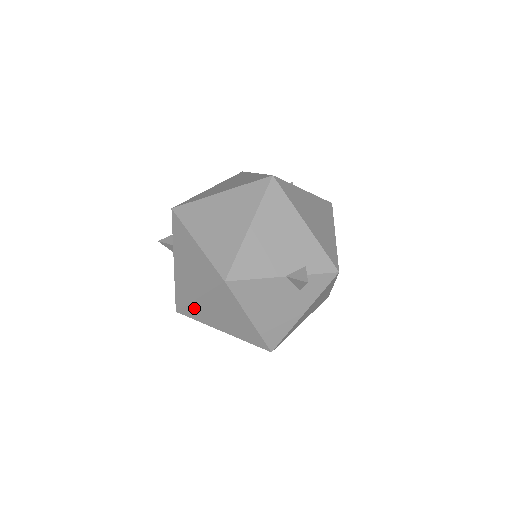
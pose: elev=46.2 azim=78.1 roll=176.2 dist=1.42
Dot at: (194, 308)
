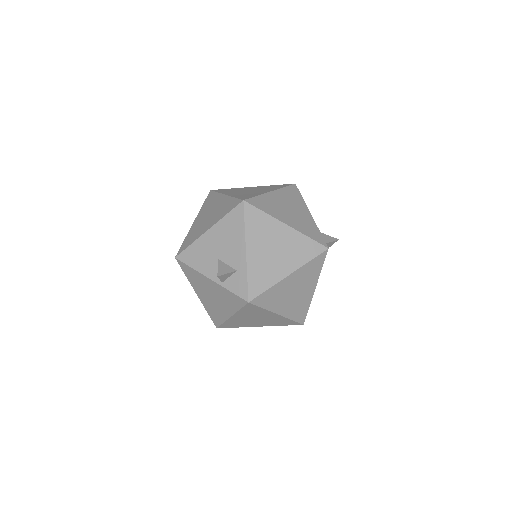
Dot at: occluded
